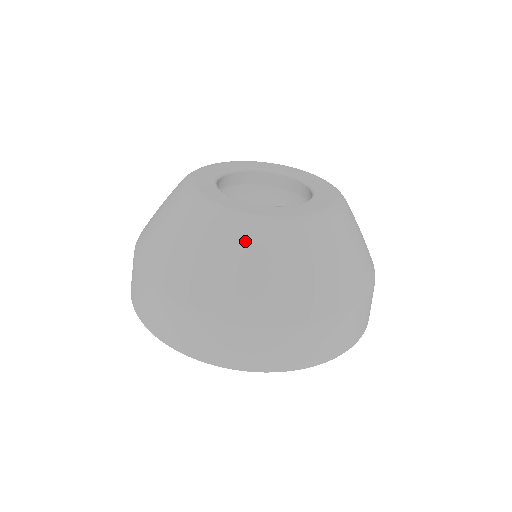
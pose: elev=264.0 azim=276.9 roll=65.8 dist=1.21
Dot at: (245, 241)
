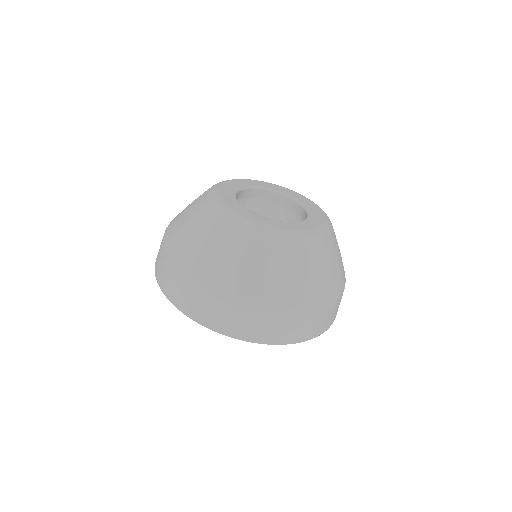
Dot at: (257, 244)
